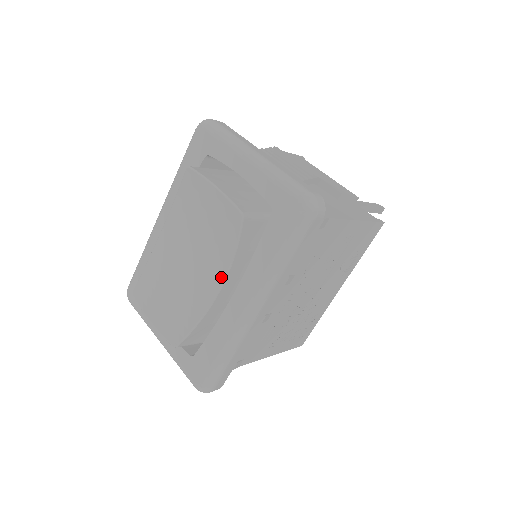
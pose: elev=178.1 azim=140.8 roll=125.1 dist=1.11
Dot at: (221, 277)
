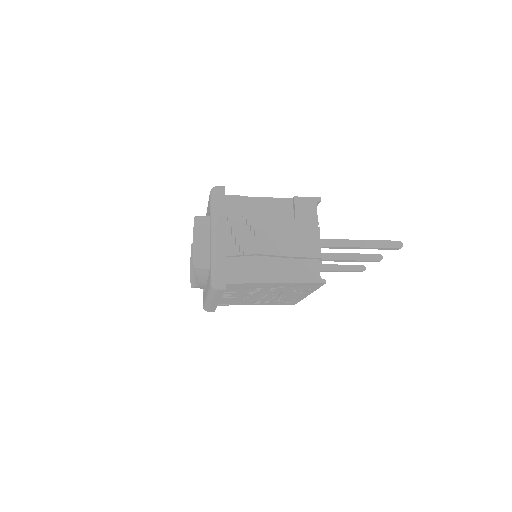
Dot at: occluded
